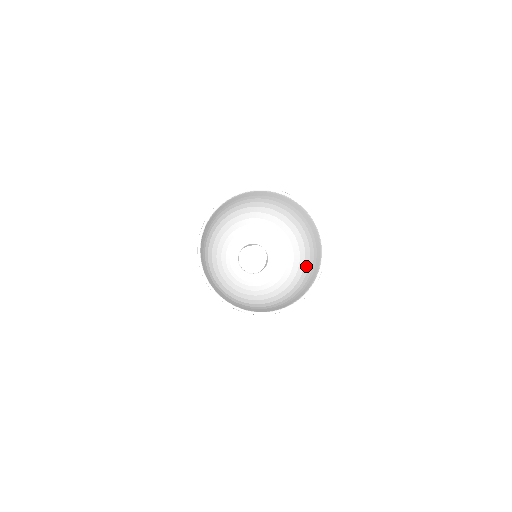
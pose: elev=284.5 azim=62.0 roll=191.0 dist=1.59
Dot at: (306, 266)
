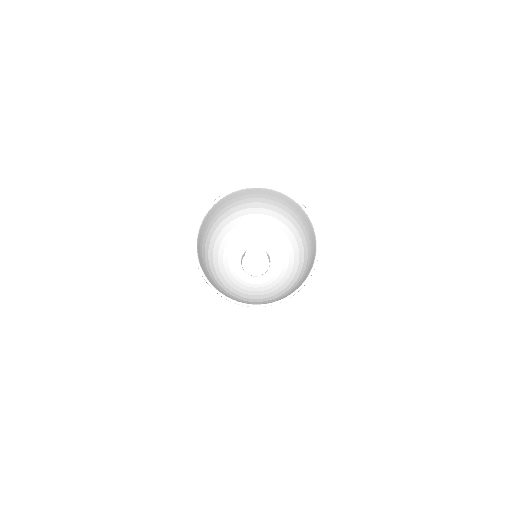
Dot at: (294, 285)
